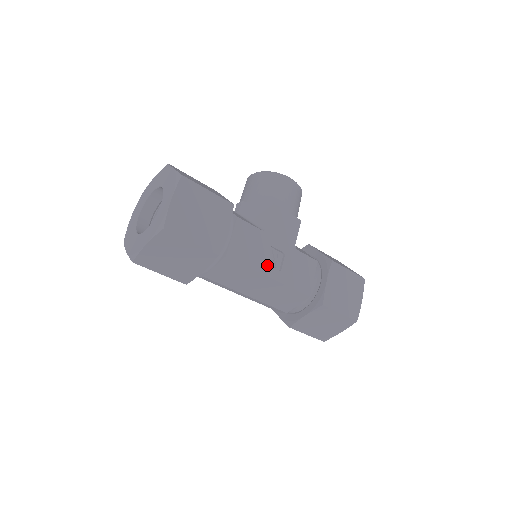
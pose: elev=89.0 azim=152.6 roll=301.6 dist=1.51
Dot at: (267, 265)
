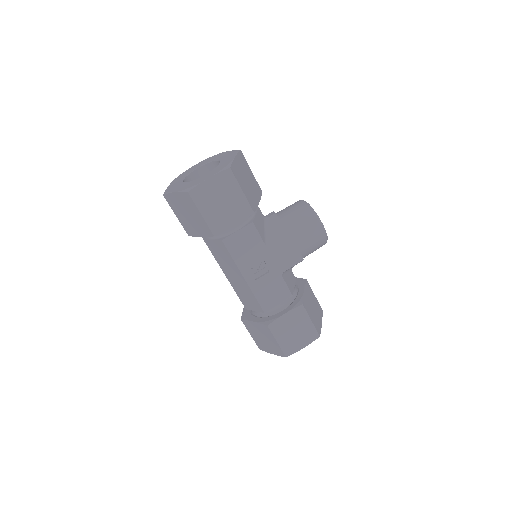
Dot at: (250, 268)
